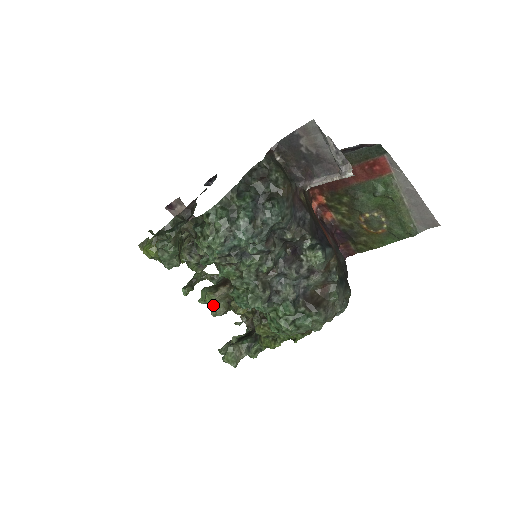
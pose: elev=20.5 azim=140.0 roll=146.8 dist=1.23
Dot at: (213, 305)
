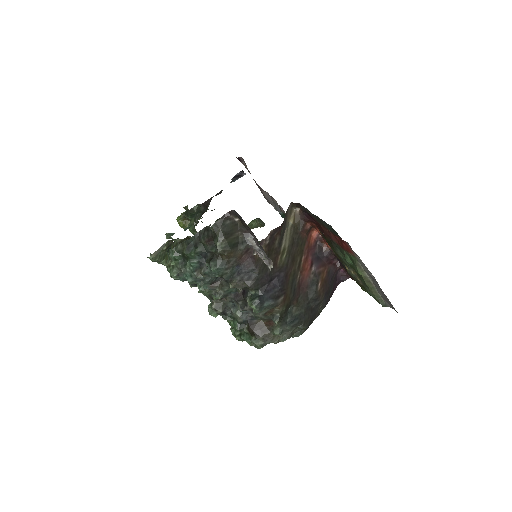
Dot at: occluded
